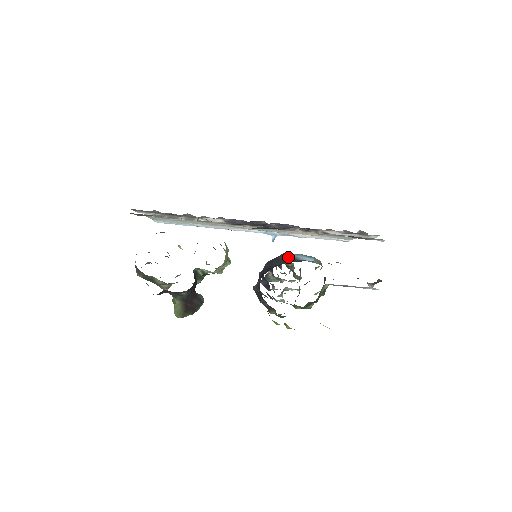
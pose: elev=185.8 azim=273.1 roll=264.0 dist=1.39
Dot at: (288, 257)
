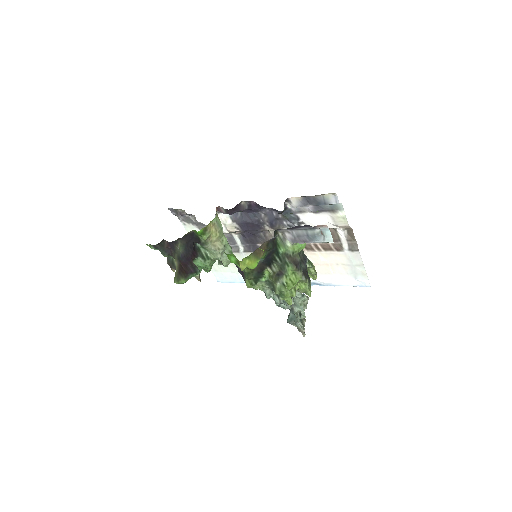
Dot at: occluded
